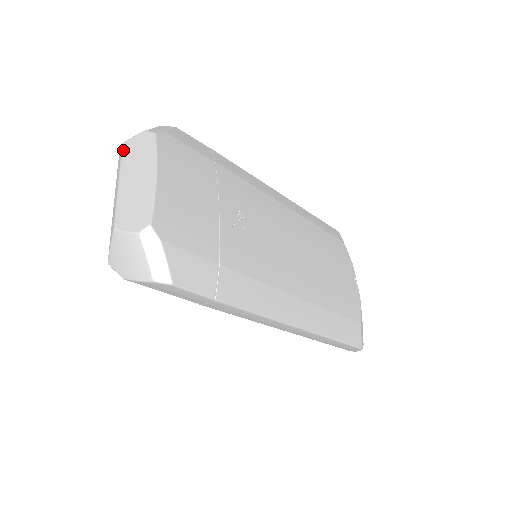
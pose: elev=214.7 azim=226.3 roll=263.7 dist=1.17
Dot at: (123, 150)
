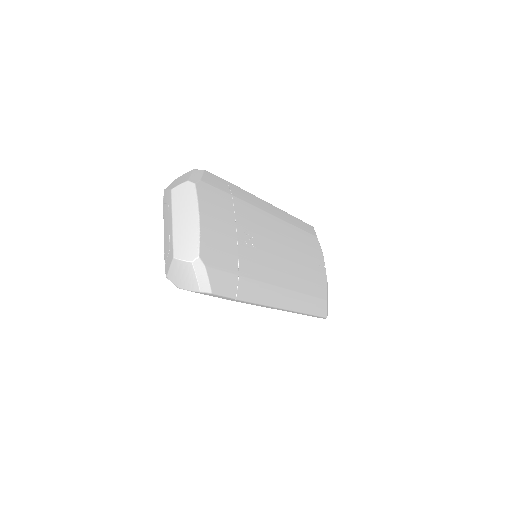
Dot at: (172, 195)
